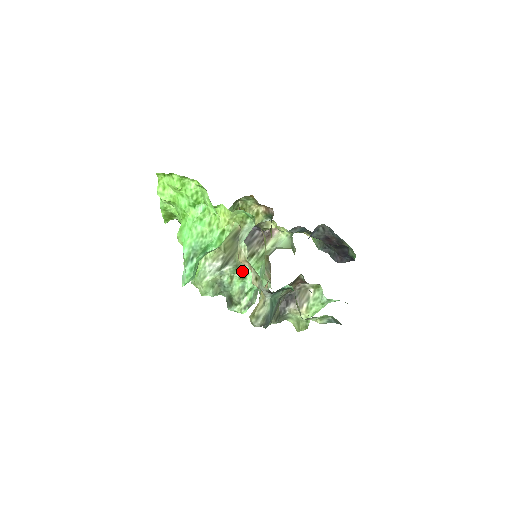
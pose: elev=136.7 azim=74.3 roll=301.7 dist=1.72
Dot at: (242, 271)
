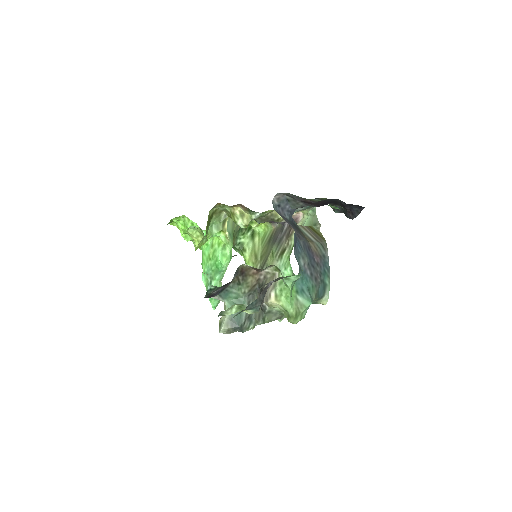
Dot at: occluded
